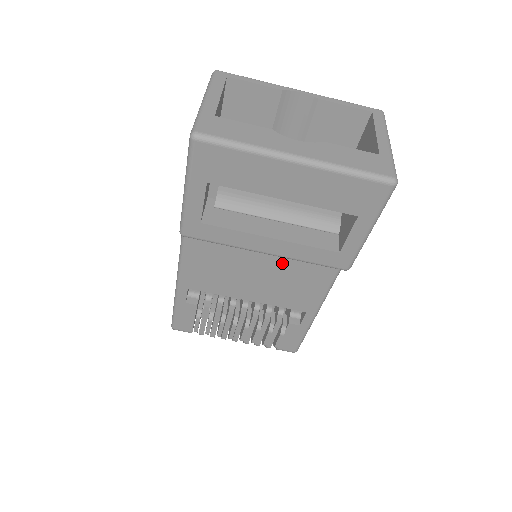
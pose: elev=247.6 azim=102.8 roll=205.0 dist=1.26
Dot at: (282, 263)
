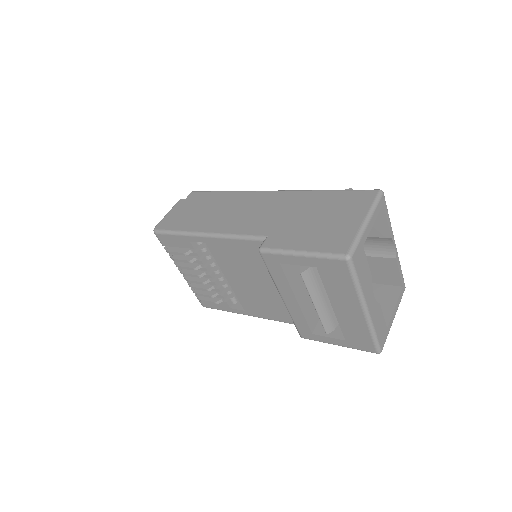
Dot at: (275, 296)
